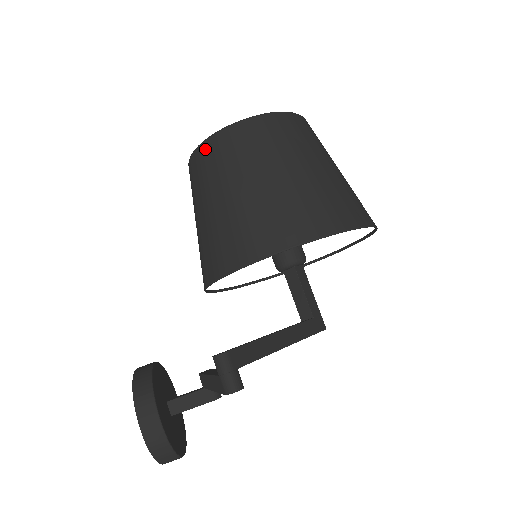
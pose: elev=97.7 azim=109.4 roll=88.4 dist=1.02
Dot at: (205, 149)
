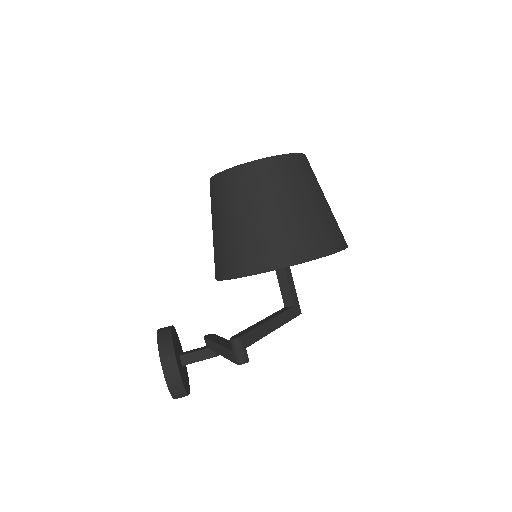
Dot at: (229, 177)
